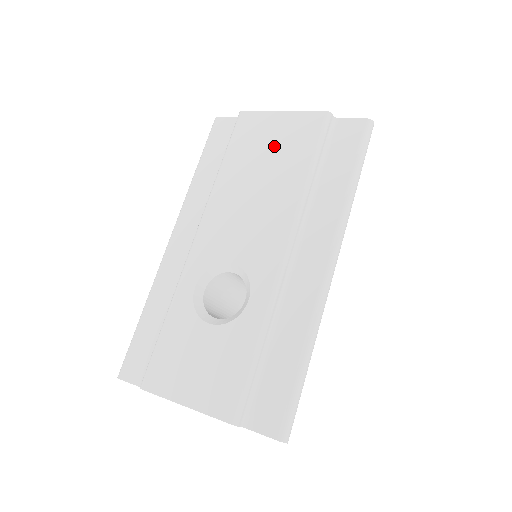
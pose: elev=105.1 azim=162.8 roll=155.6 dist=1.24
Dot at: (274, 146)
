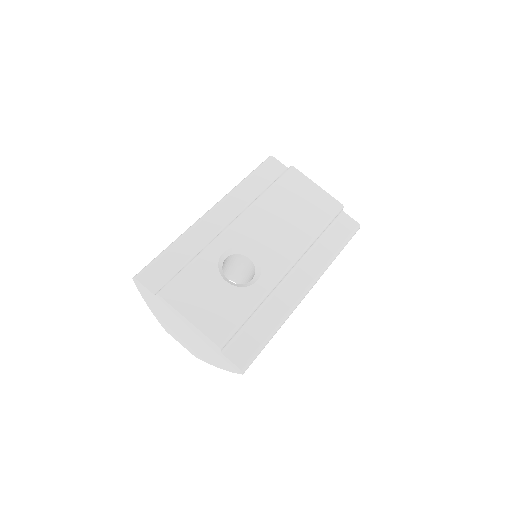
Dot at: (306, 202)
